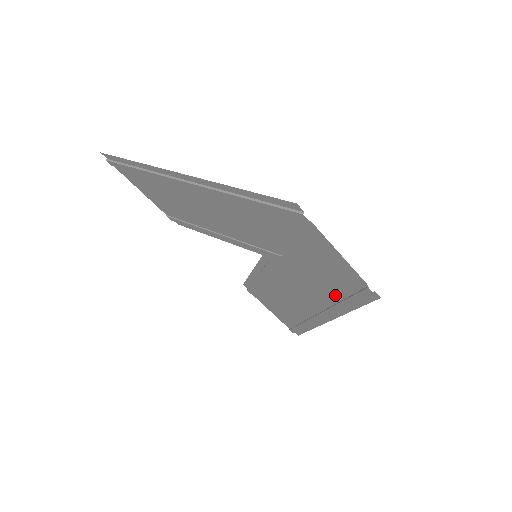
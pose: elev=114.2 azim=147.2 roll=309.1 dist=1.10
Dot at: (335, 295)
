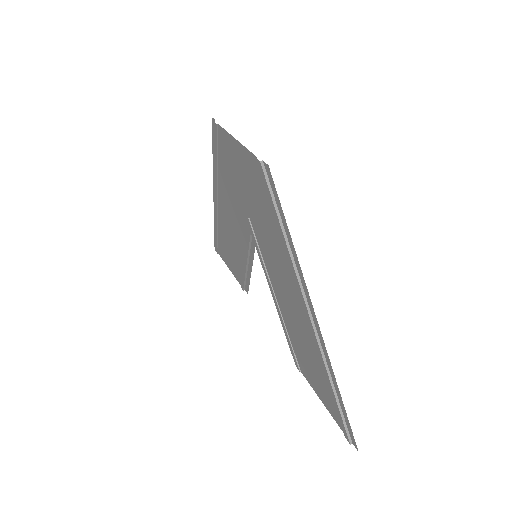
Dot at: (276, 229)
